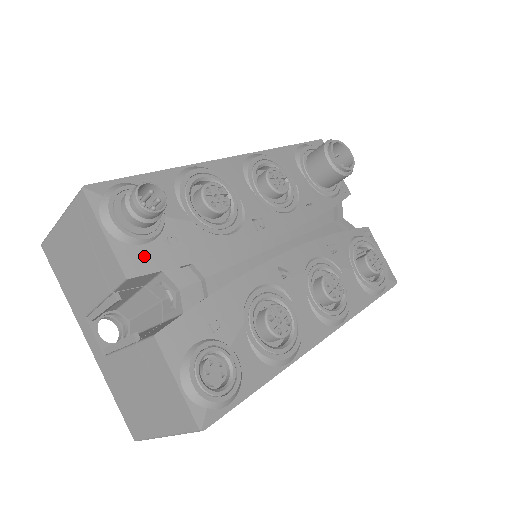
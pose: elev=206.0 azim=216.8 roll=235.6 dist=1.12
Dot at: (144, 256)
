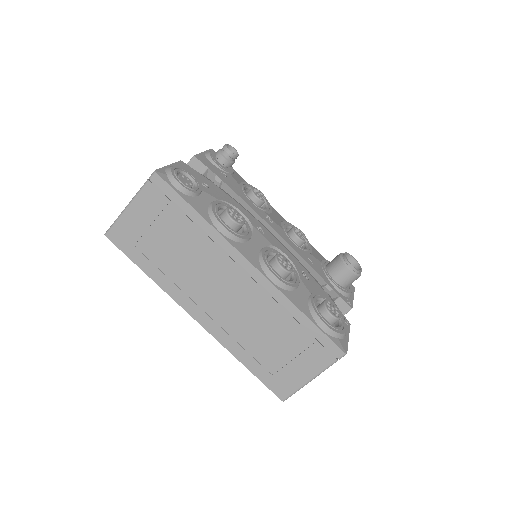
Dot at: (208, 163)
